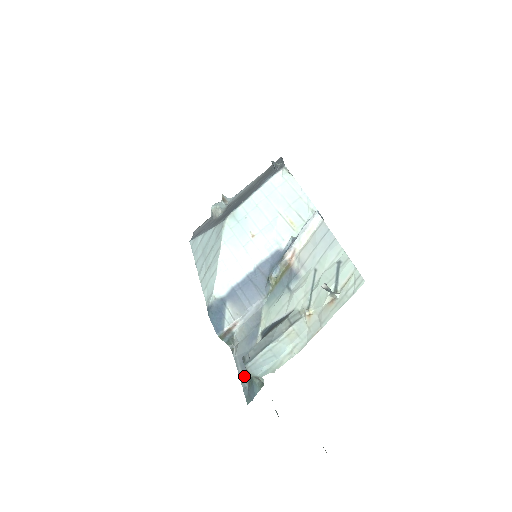
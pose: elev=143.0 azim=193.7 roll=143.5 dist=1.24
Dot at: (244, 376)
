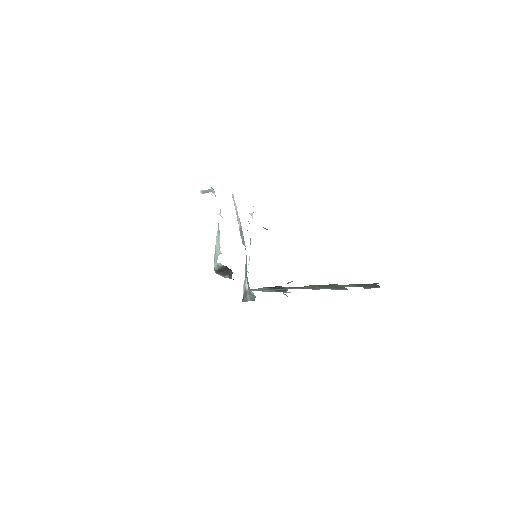
Dot at: occluded
